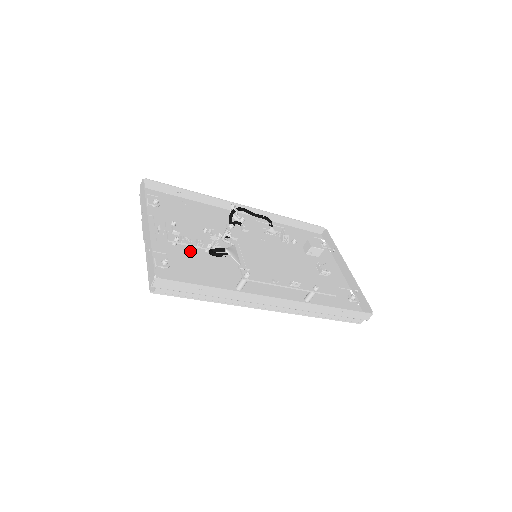
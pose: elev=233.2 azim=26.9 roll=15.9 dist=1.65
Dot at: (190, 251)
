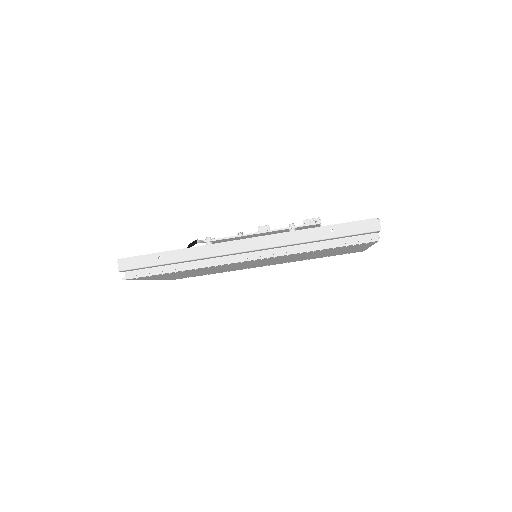
Dot at: occluded
